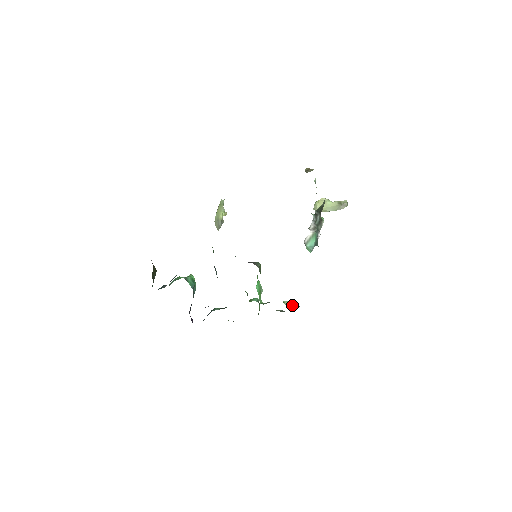
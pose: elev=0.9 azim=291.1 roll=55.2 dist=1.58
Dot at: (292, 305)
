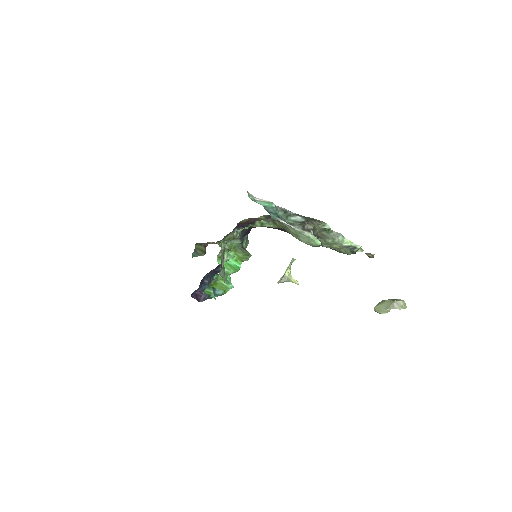
Dot at: occluded
